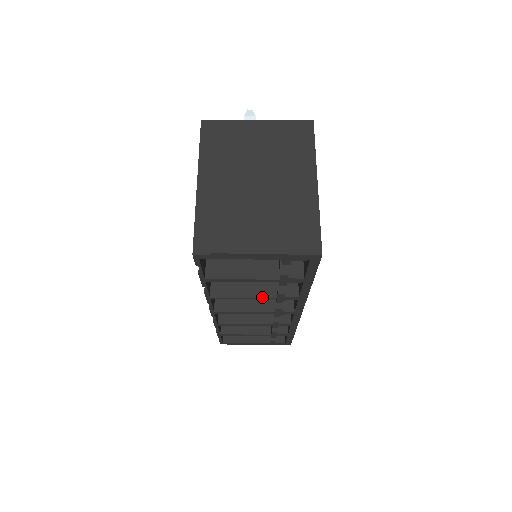
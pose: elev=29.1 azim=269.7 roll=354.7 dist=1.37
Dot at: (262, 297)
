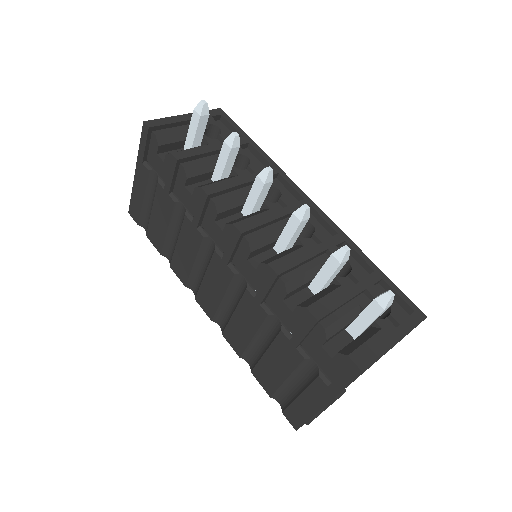
Dot at: occluded
